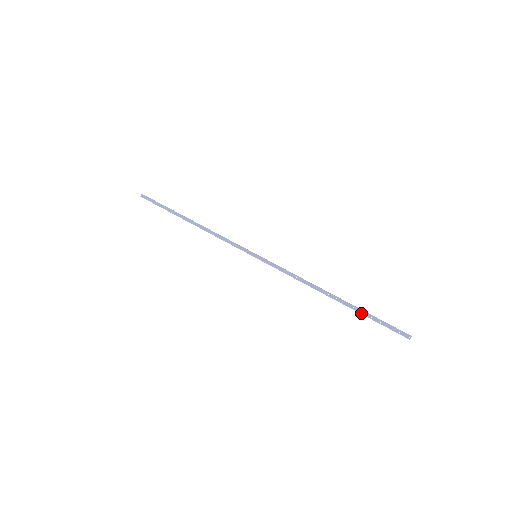
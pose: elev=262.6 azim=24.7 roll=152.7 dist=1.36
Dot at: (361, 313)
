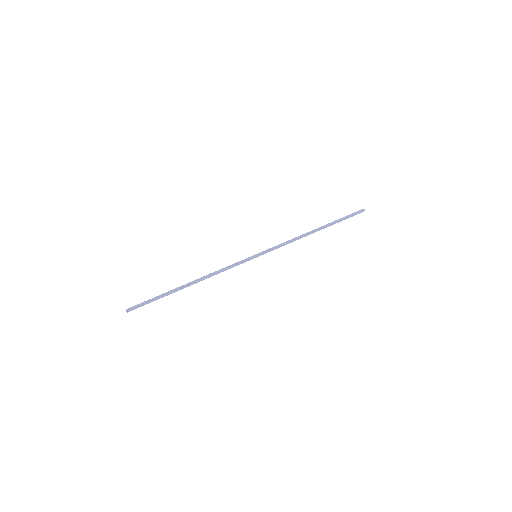
Dot at: occluded
